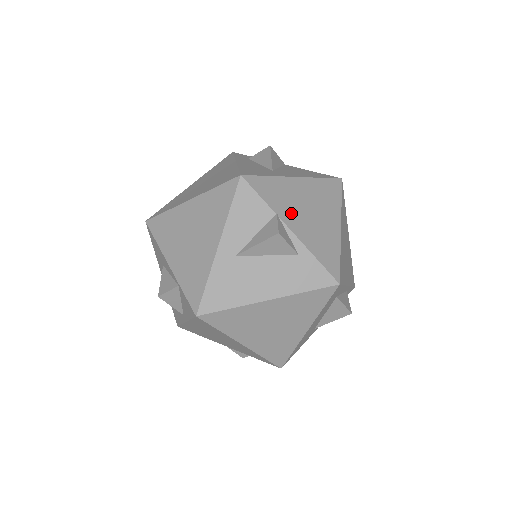
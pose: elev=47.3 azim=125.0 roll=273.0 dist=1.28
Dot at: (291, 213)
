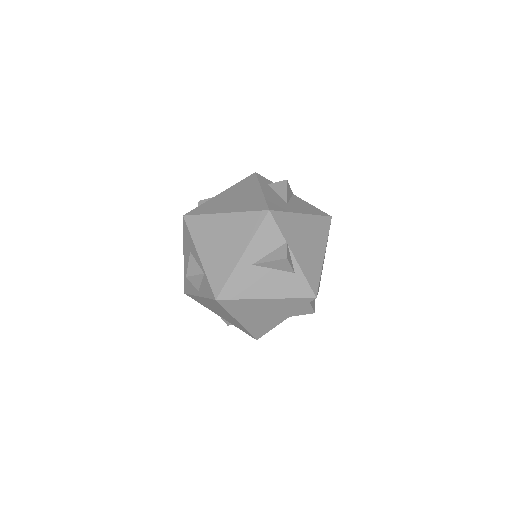
Dot at: (296, 242)
